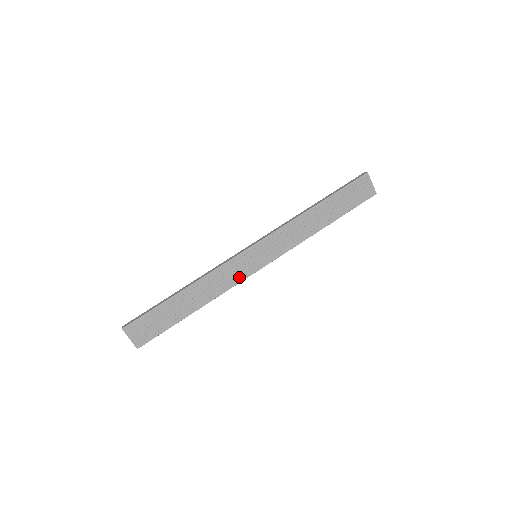
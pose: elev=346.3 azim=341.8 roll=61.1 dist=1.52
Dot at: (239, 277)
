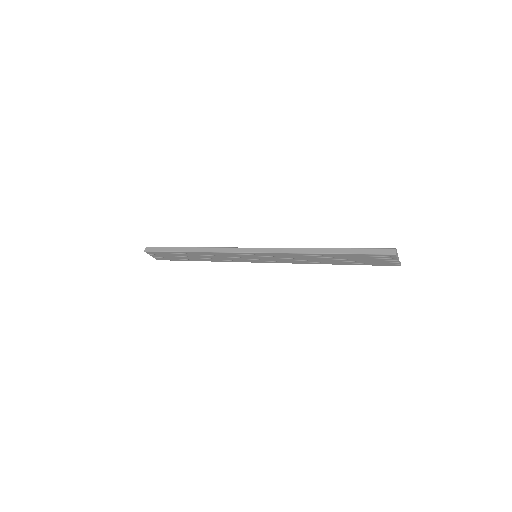
Dot at: (239, 260)
